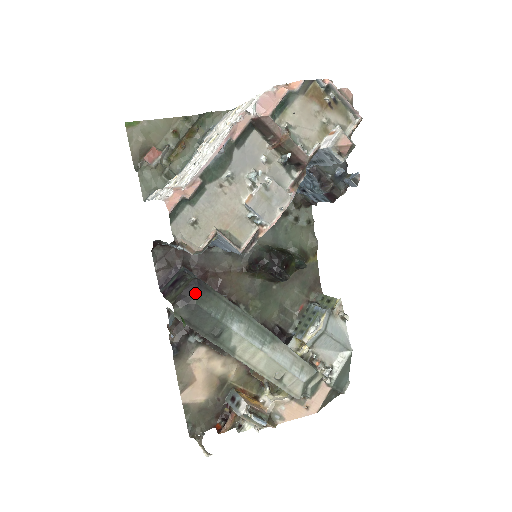
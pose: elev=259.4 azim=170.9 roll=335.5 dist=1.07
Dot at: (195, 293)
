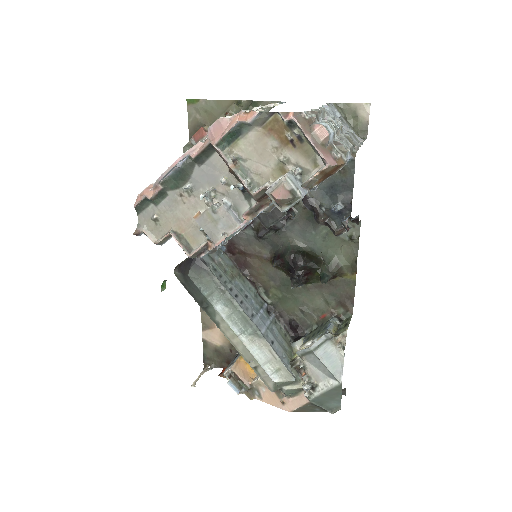
Dot at: (191, 267)
